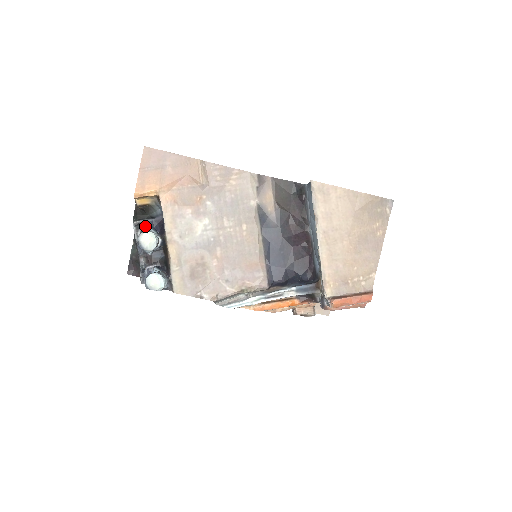
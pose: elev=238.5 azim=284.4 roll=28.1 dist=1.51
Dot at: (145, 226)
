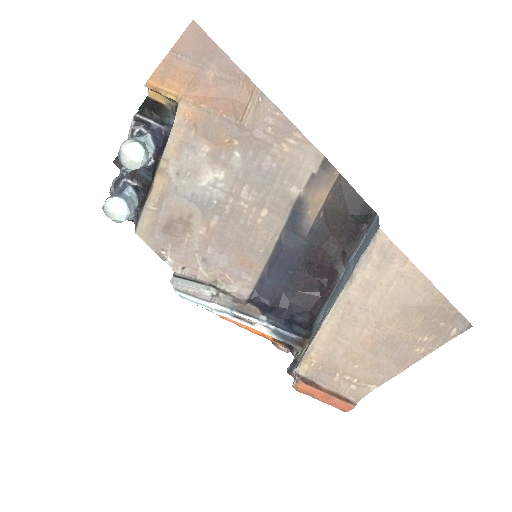
Dot at: (147, 128)
